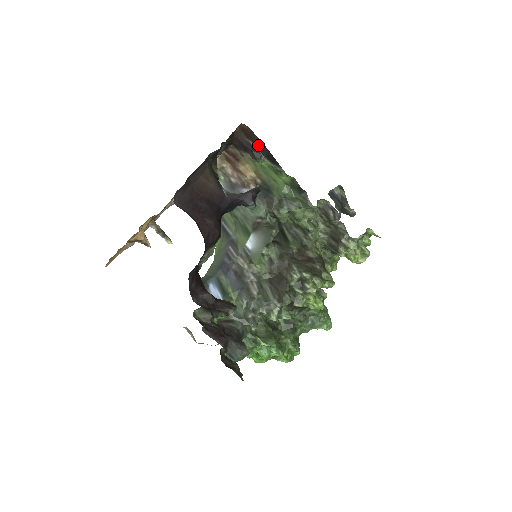
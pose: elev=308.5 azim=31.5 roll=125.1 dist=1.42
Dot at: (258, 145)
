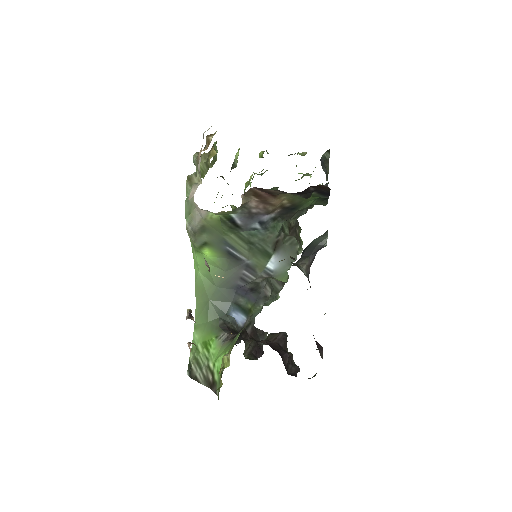
Dot at: (319, 189)
